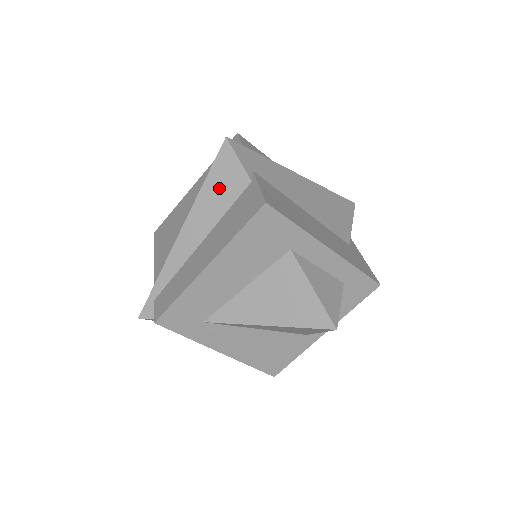
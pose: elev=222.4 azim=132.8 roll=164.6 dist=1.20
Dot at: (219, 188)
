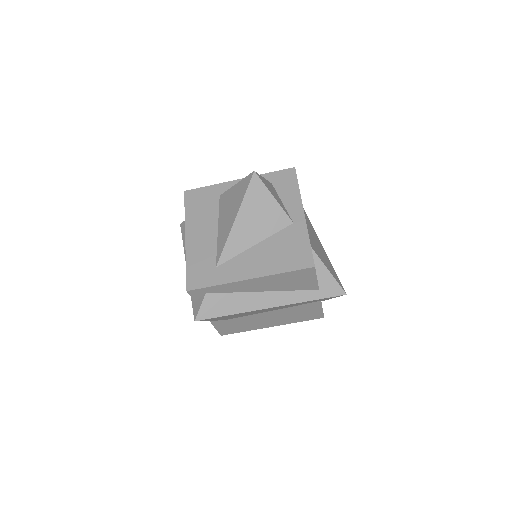
Dot at: occluded
